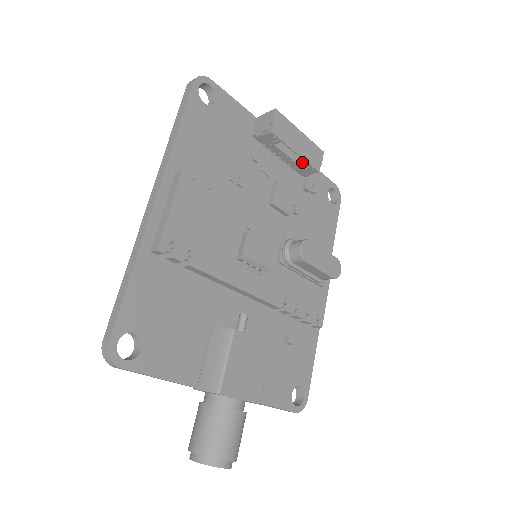
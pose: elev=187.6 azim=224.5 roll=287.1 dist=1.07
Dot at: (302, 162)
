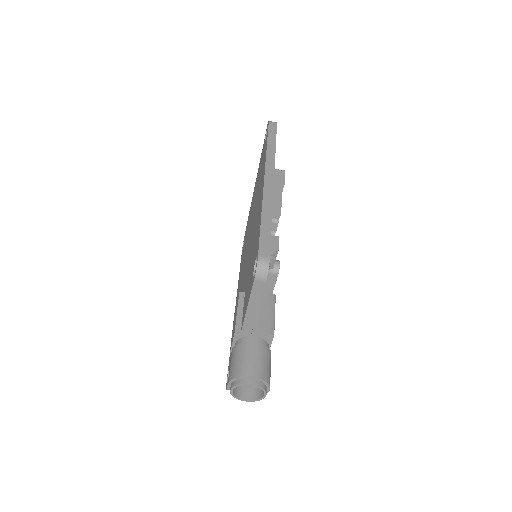
Dot at: occluded
